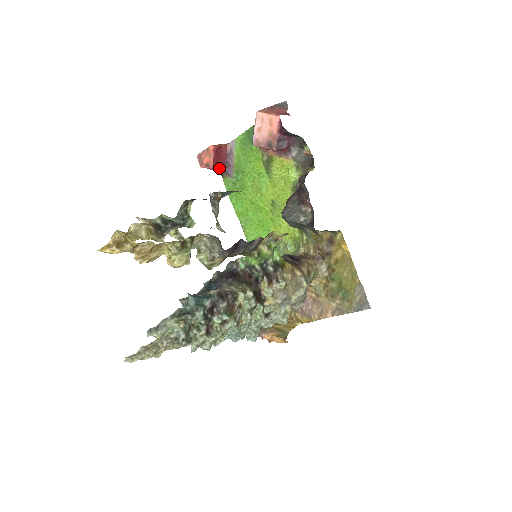
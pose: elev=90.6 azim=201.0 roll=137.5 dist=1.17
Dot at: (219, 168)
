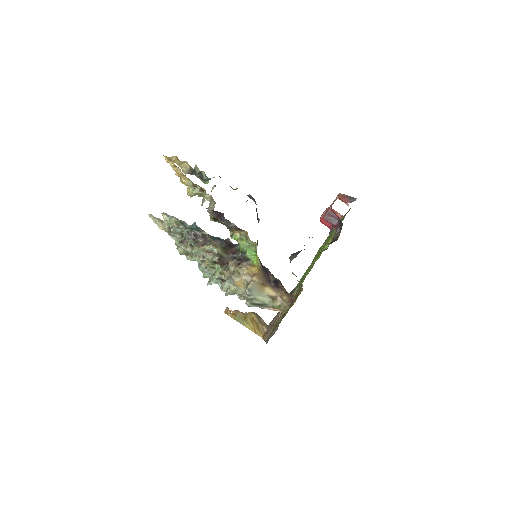
Dot at: (326, 225)
